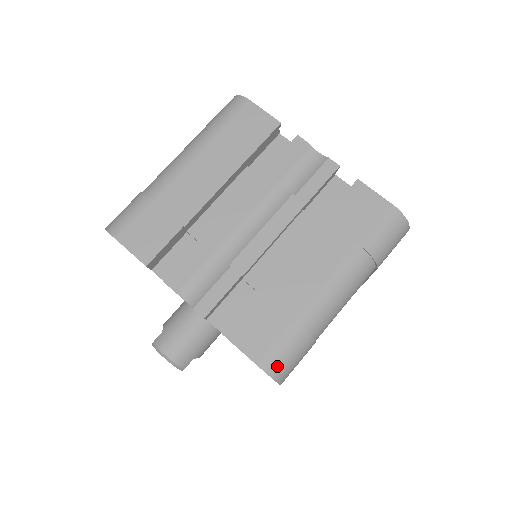
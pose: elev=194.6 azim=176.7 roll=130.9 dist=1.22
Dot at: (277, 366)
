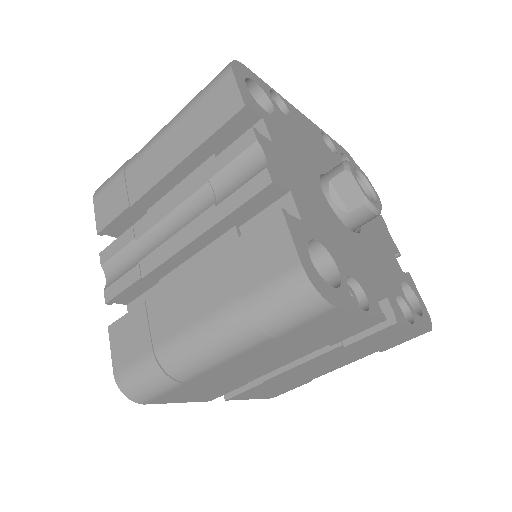
Dot at: (128, 385)
